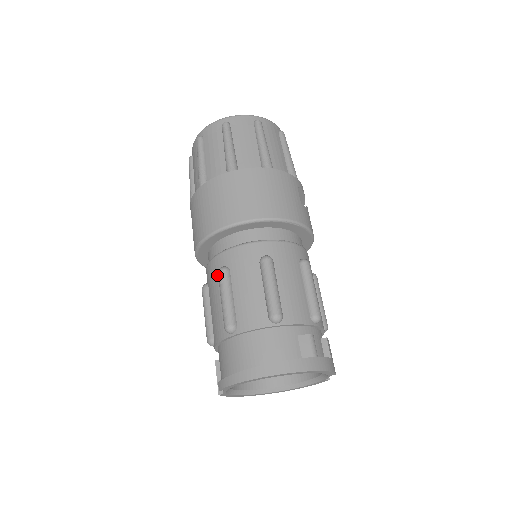
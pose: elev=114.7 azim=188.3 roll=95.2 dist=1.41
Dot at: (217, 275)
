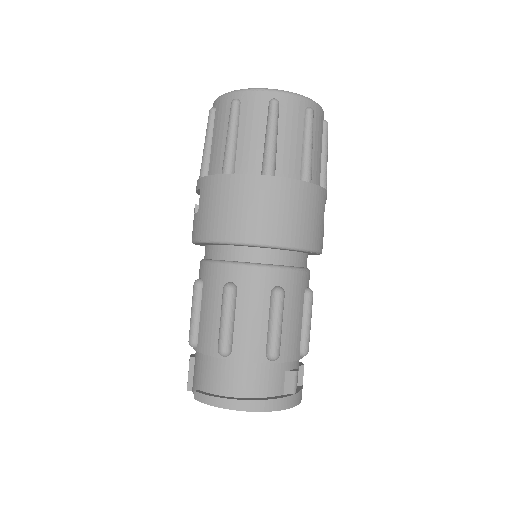
Dot at: (220, 286)
